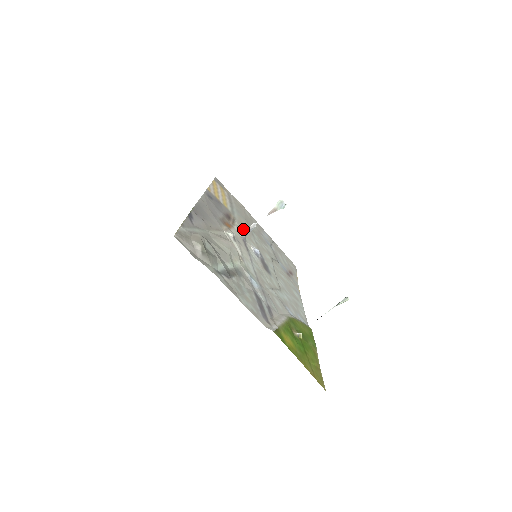
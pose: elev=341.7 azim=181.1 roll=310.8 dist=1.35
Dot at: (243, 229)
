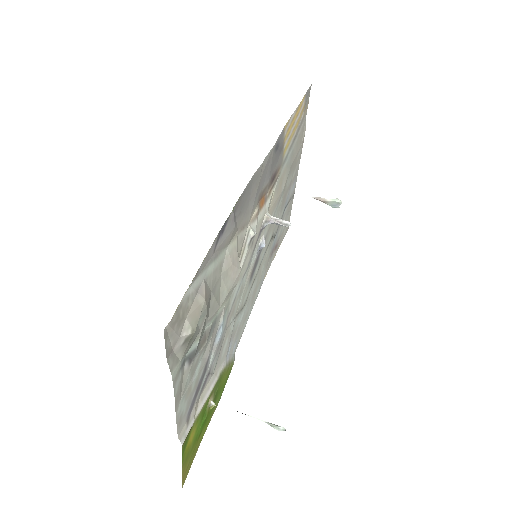
Dot at: (275, 197)
